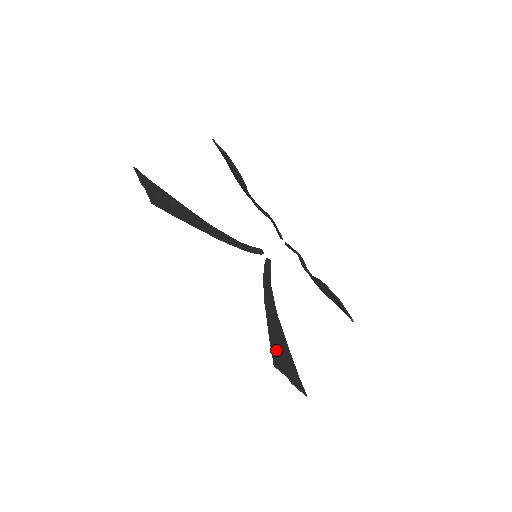
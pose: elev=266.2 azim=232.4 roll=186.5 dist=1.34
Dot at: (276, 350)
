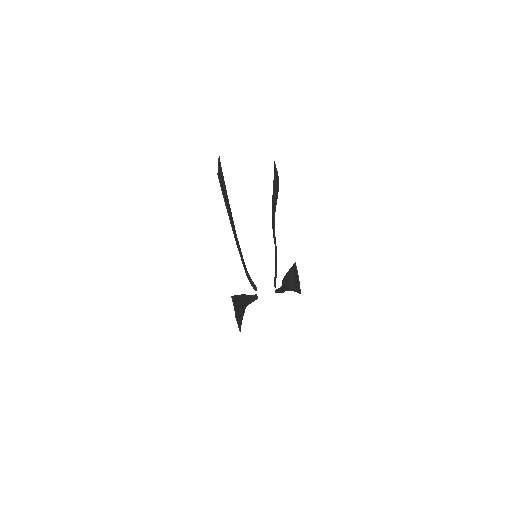
Dot at: (236, 301)
